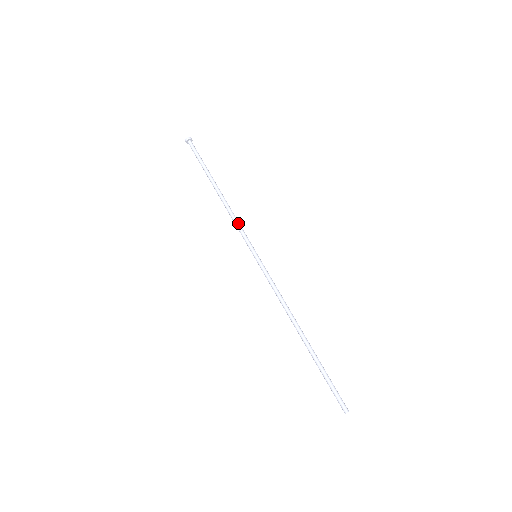
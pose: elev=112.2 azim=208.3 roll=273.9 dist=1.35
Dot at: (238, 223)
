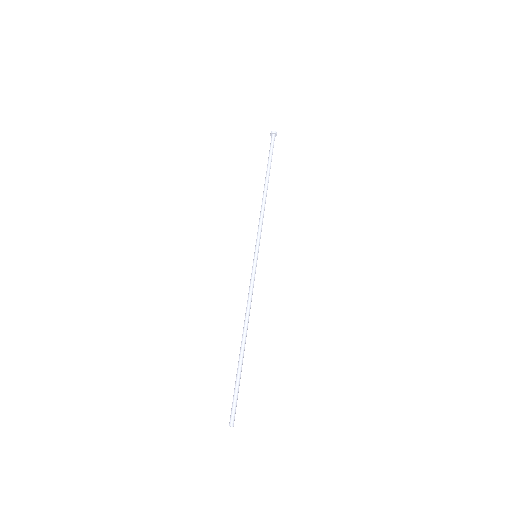
Dot at: (260, 221)
